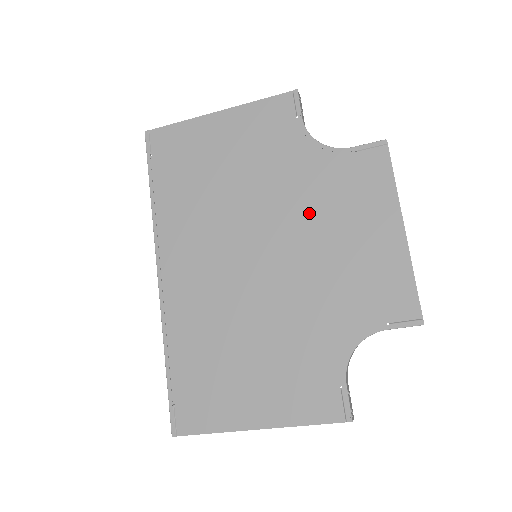
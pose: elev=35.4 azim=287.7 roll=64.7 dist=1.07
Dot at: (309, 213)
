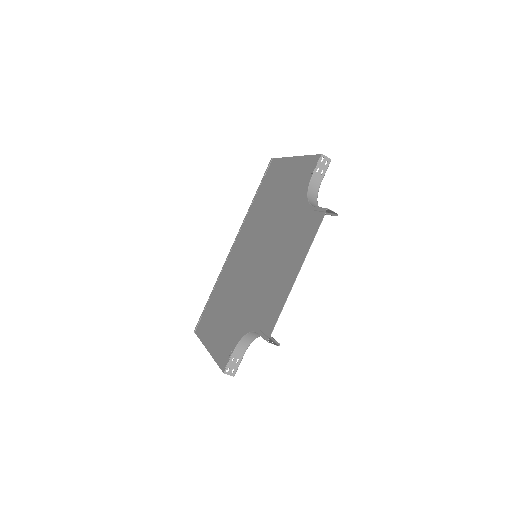
Dot at: (280, 241)
